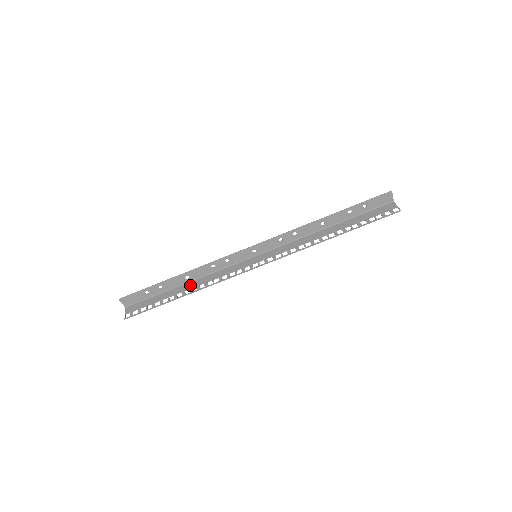
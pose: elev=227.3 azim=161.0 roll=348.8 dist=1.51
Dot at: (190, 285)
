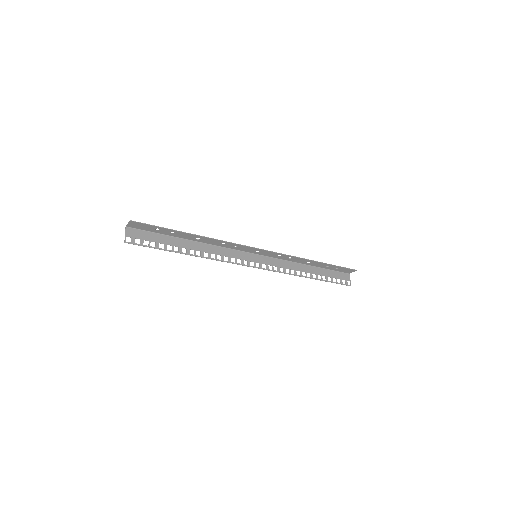
Dot at: (195, 246)
